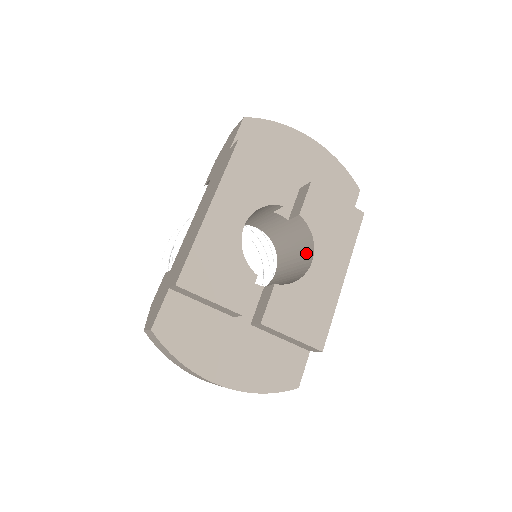
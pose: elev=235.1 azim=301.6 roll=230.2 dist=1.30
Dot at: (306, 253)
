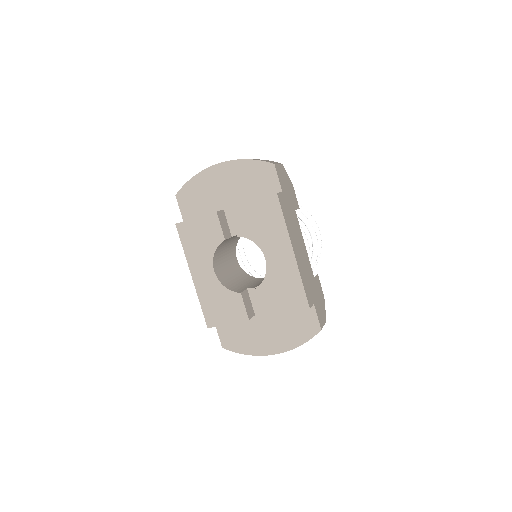
Dot at: occluded
